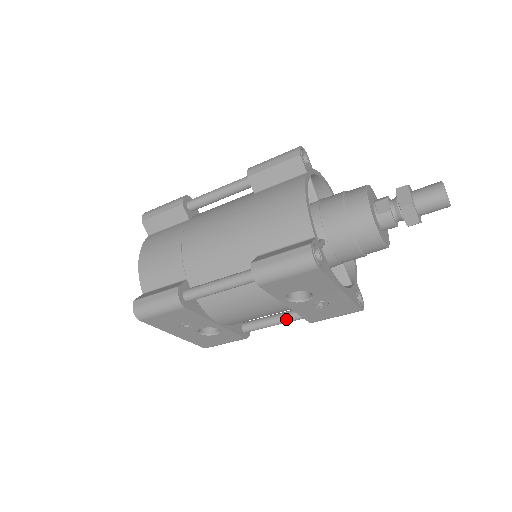
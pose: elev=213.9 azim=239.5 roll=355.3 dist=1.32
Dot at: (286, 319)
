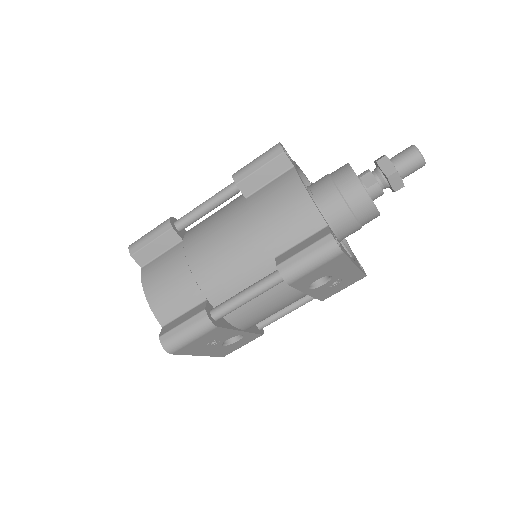
Dot at: (298, 305)
